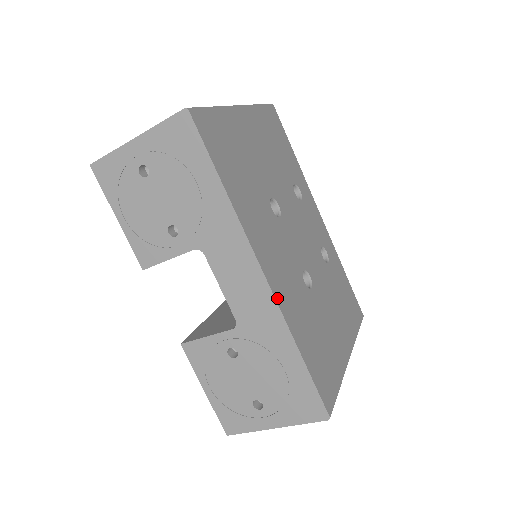
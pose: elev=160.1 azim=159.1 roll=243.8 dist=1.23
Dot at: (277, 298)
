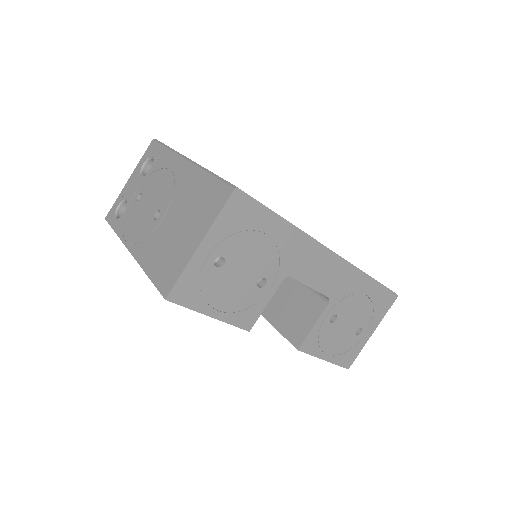
Dot at: occluded
